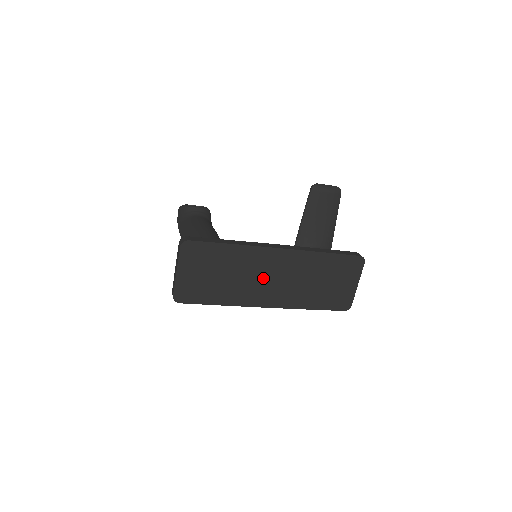
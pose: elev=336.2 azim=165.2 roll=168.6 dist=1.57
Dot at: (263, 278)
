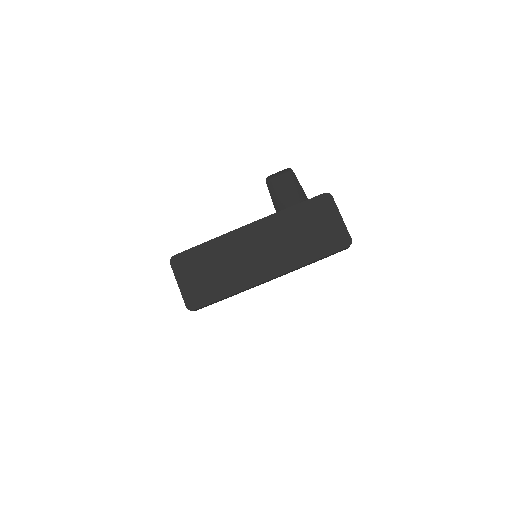
Dot at: (250, 255)
